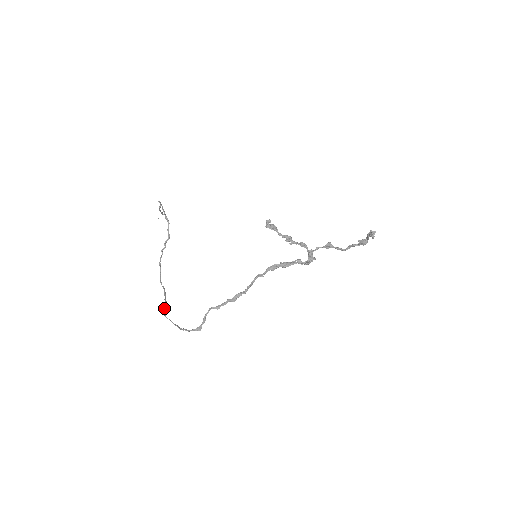
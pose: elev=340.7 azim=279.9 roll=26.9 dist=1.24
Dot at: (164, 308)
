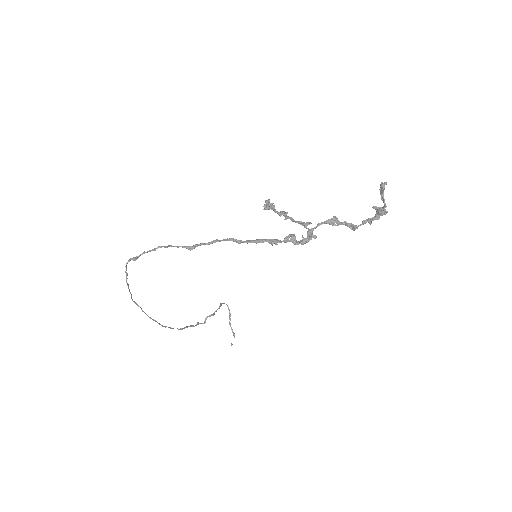
Dot at: (143, 311)
